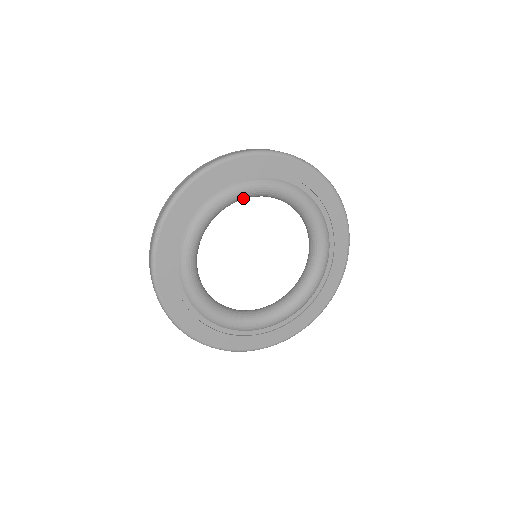
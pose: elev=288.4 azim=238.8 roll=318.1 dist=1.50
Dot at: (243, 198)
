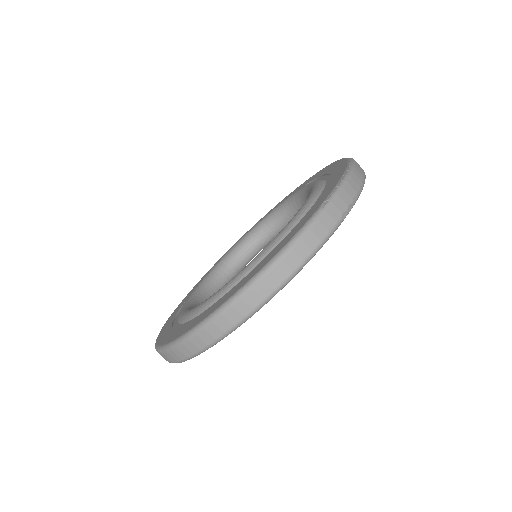
Dot at: occluded
